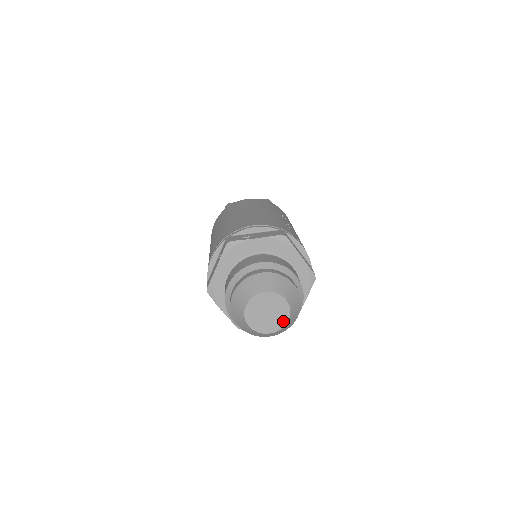
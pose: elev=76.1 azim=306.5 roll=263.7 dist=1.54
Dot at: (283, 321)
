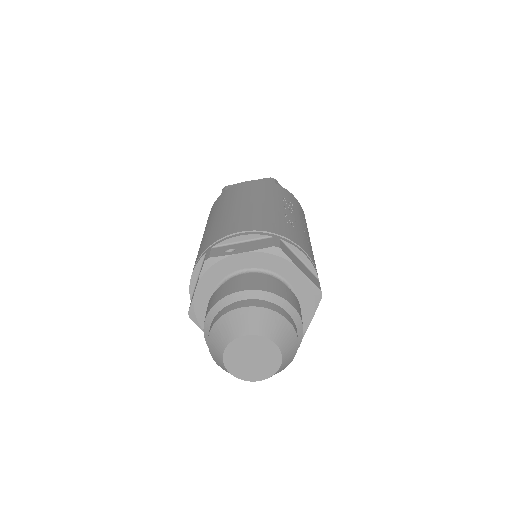
Dot at: (274, 367)
